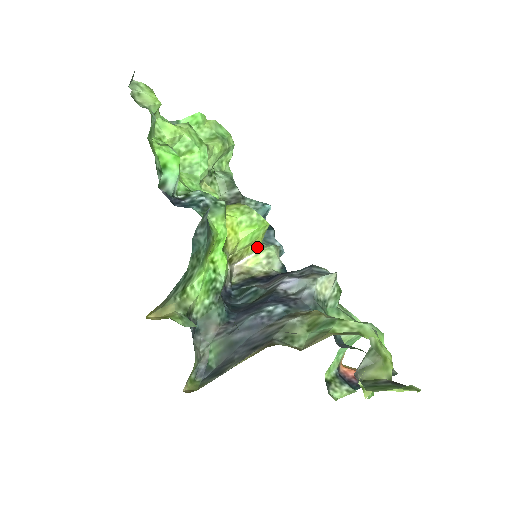
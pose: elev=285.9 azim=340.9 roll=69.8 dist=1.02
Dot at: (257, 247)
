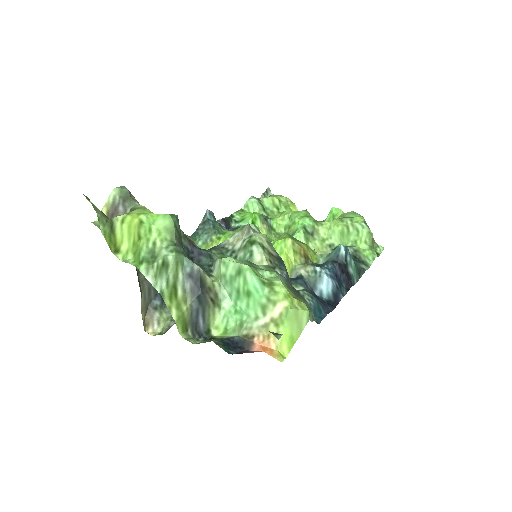
Dot at: (292, 268)
